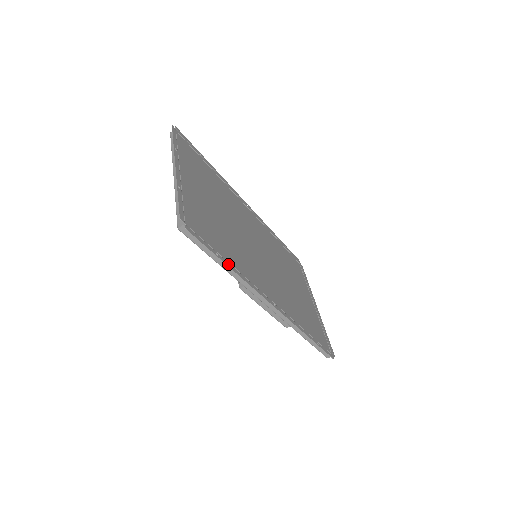
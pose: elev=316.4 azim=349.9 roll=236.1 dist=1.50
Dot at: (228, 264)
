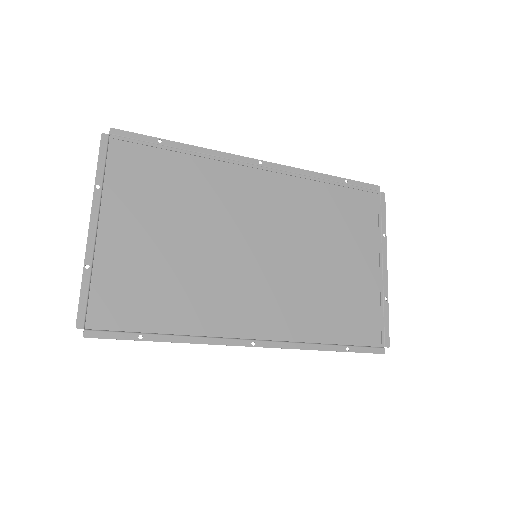
Dot at: (162, 338)
